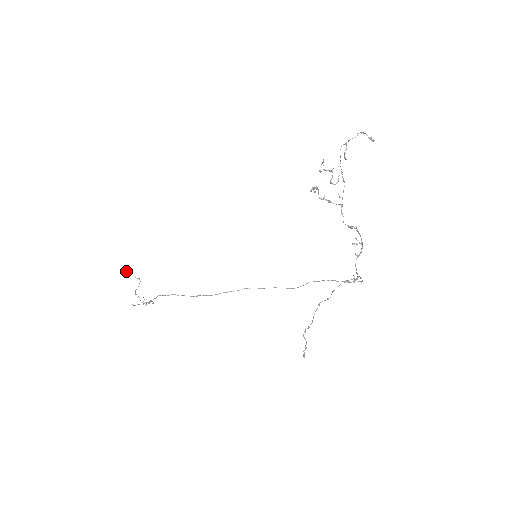
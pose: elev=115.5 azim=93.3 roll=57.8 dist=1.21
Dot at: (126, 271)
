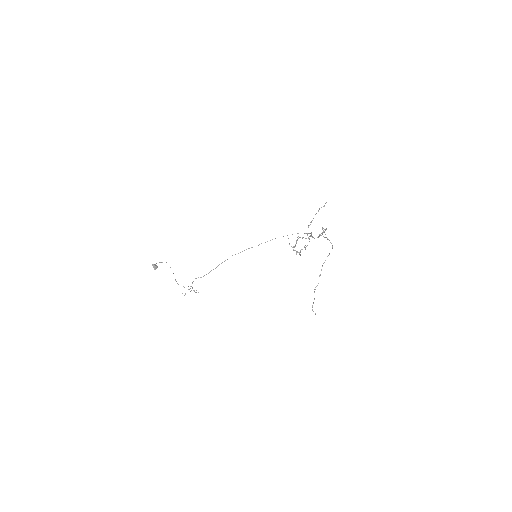
Dot at: occluded
